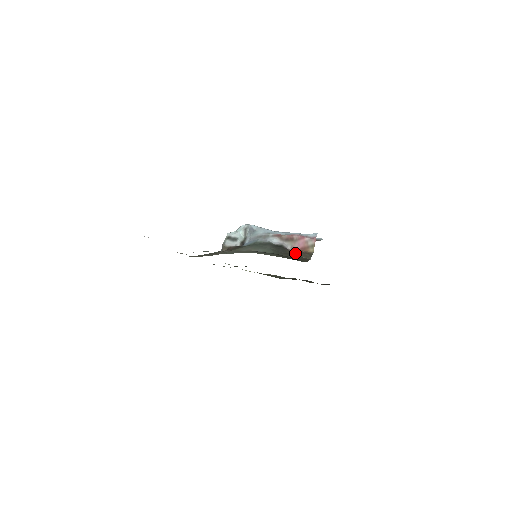
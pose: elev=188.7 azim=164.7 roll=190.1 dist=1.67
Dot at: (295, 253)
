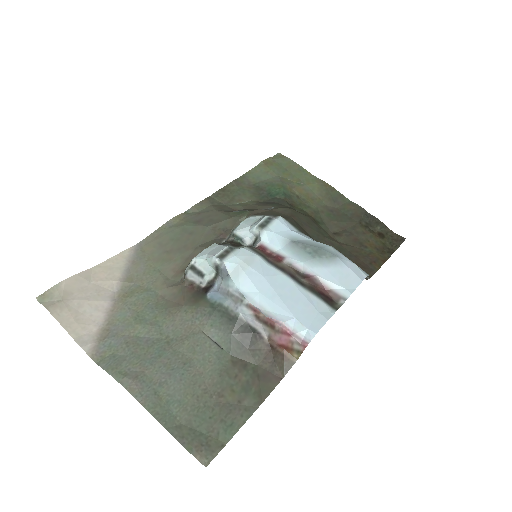
Dot at: (271, 347)
